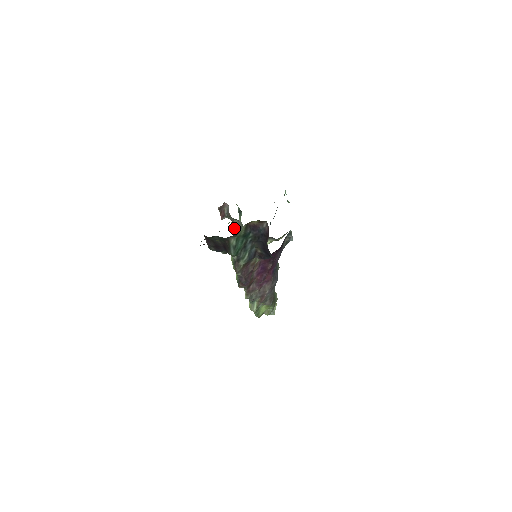
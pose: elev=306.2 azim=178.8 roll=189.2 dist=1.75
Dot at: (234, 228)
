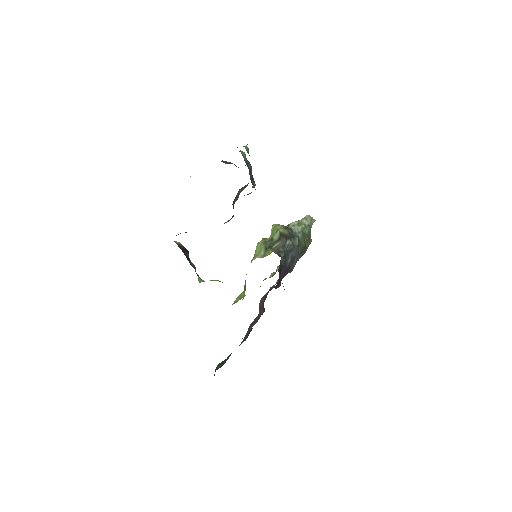
Dot at: occluded
